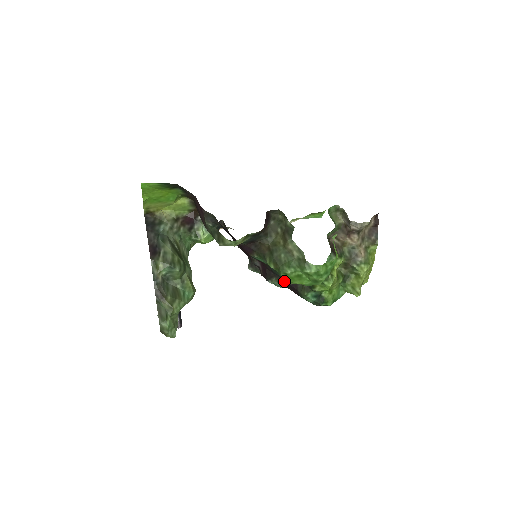
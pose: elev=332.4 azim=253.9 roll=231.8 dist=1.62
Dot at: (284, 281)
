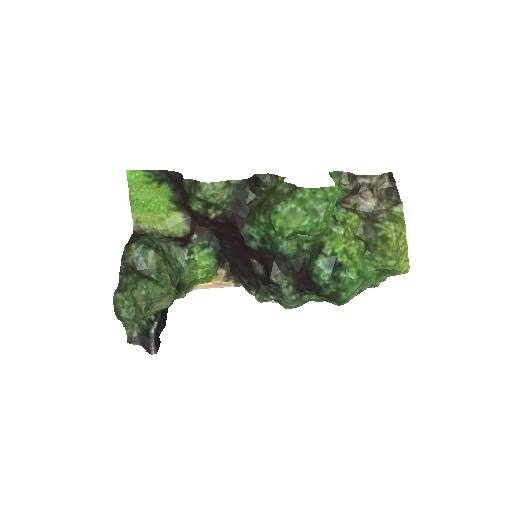
Dot at: (290, 269)
